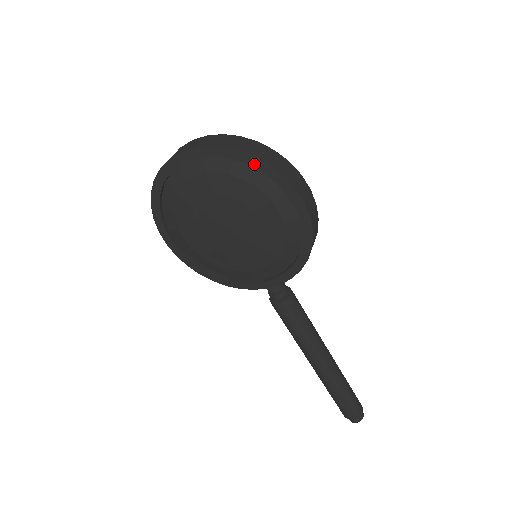
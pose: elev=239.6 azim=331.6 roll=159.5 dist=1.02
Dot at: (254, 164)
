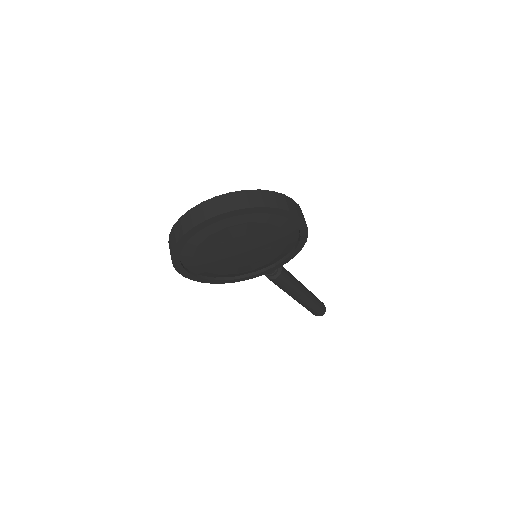
Dot at: (268, 212)
